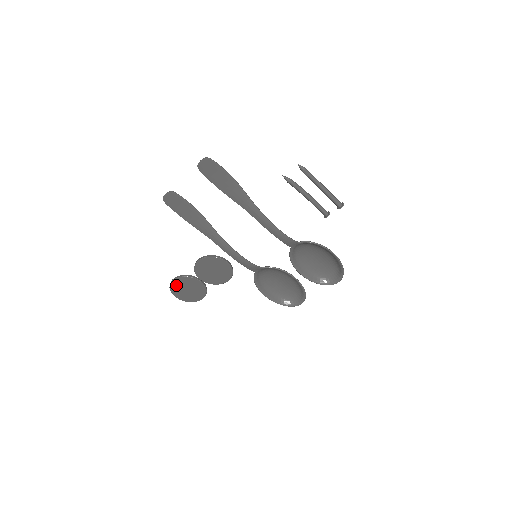
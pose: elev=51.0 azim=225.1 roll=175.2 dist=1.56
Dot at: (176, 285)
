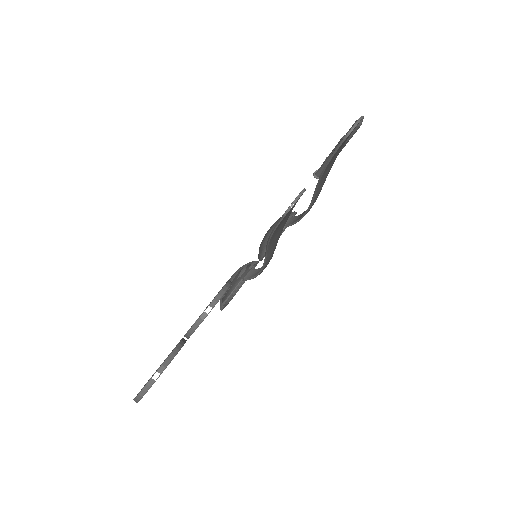
Dot at: occluded
